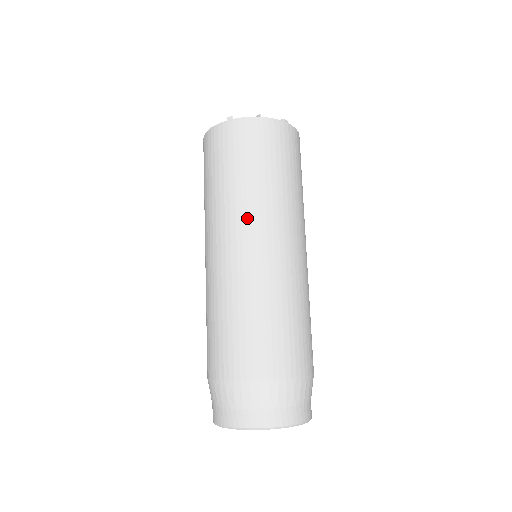
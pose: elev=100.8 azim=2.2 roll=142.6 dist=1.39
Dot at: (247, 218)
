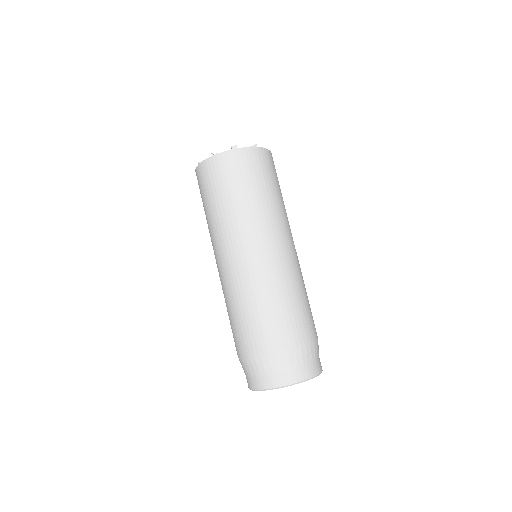
Dot at: (267, 226)
